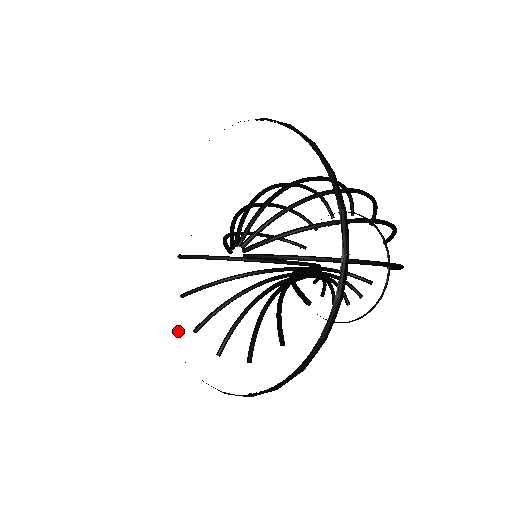
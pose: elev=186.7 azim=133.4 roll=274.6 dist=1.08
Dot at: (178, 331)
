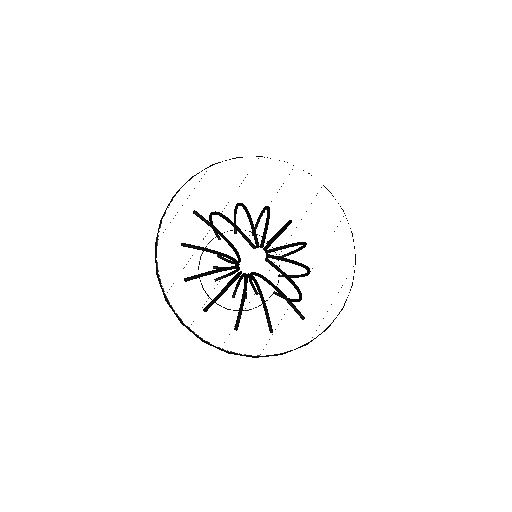
Dot at: (170, 271)
